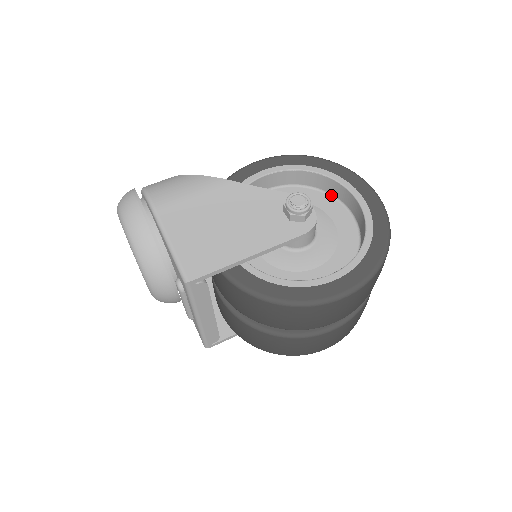
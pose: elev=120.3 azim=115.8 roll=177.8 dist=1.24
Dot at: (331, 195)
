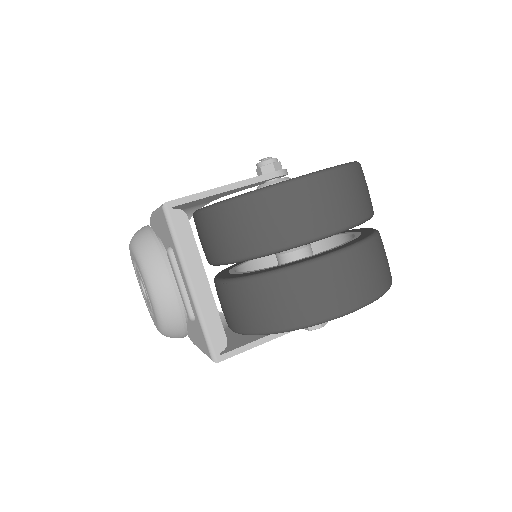
Dot at: occluded
